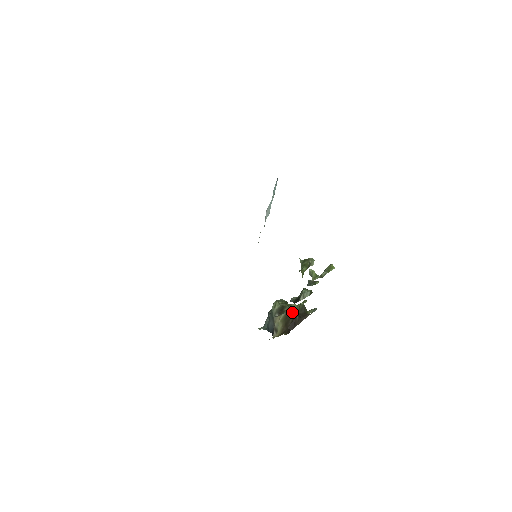
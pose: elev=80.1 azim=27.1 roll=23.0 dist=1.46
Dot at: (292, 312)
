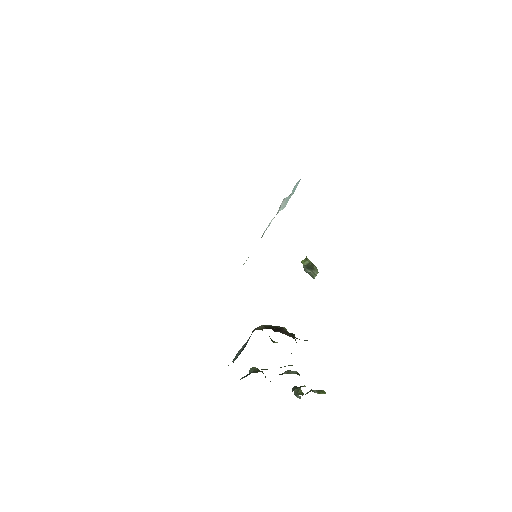
Dot at: (279, 326)
